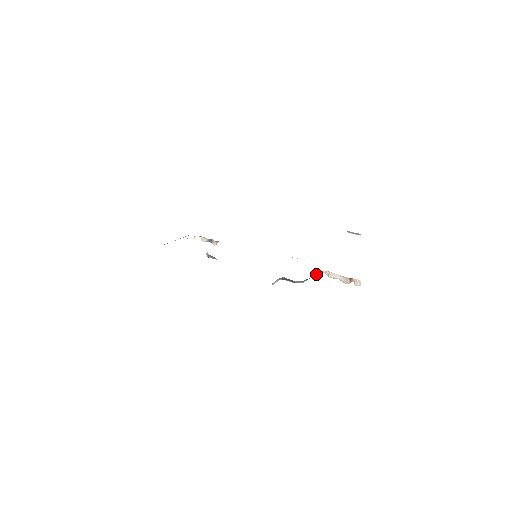
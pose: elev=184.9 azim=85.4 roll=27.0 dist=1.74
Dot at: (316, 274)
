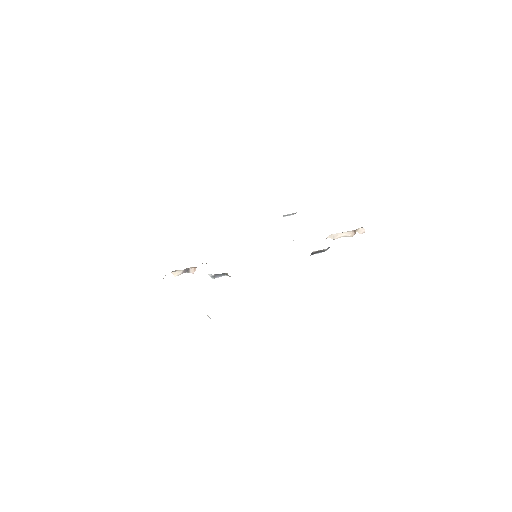
Dot at: occluded
